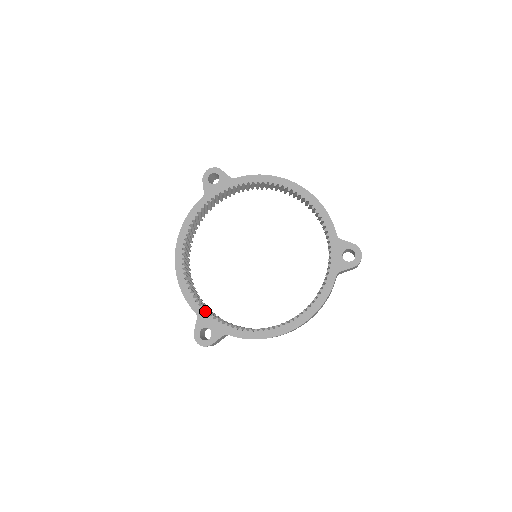
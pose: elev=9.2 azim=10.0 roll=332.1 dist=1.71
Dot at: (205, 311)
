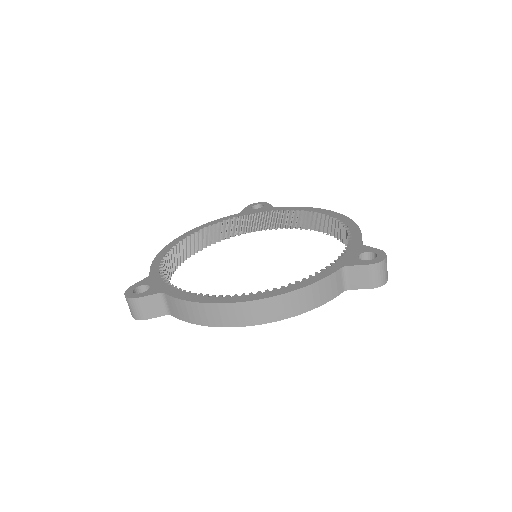
Dot at: (161, 274)
